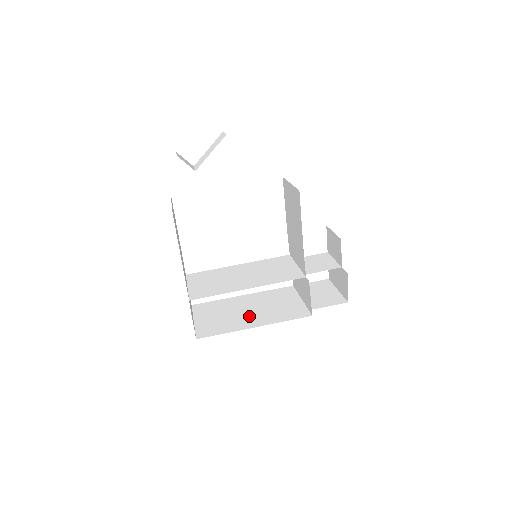
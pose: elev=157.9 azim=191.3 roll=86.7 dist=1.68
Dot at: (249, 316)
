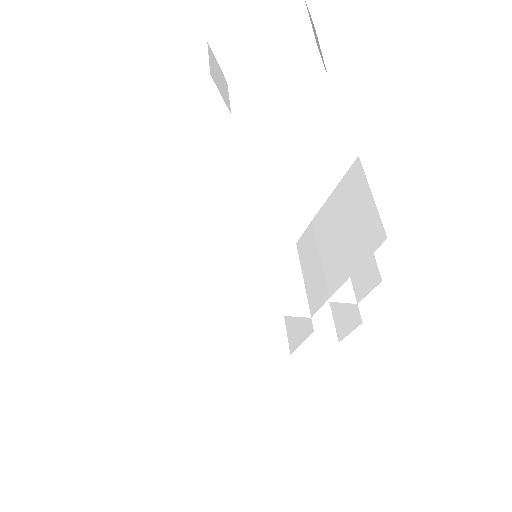
Dot at: (207, 321)
